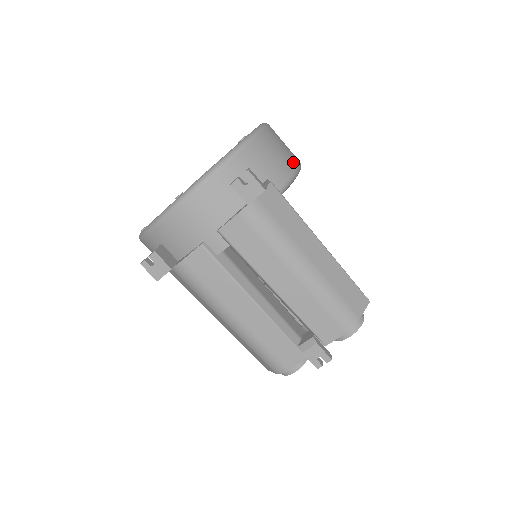
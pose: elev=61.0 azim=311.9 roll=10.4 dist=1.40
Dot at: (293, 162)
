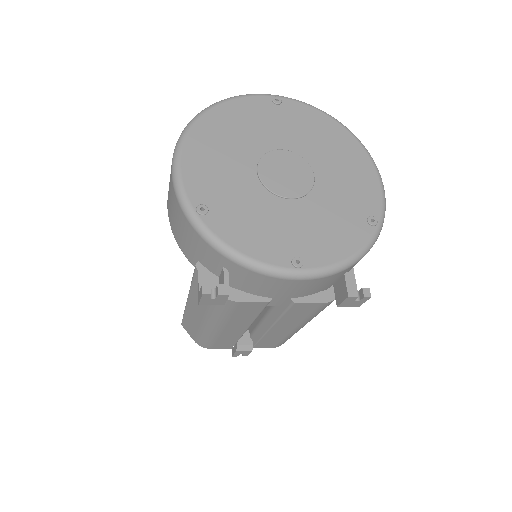
Dot at: occluded
